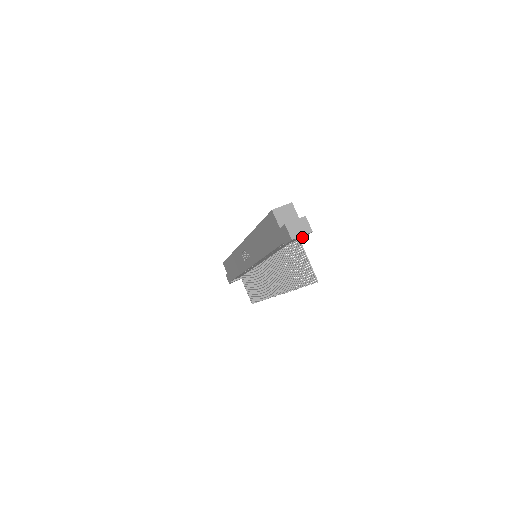
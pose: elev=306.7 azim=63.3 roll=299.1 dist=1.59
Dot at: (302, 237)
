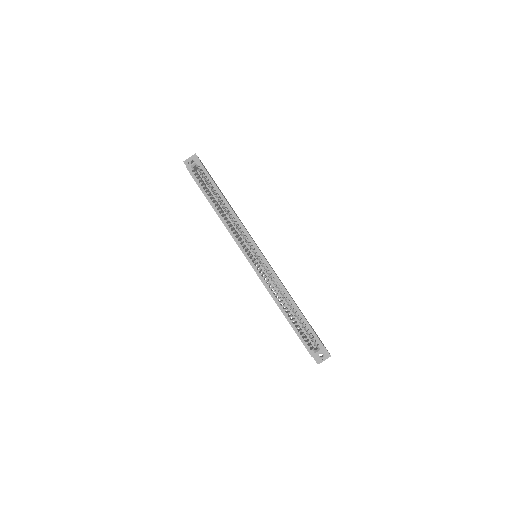
Dot at: occluded
